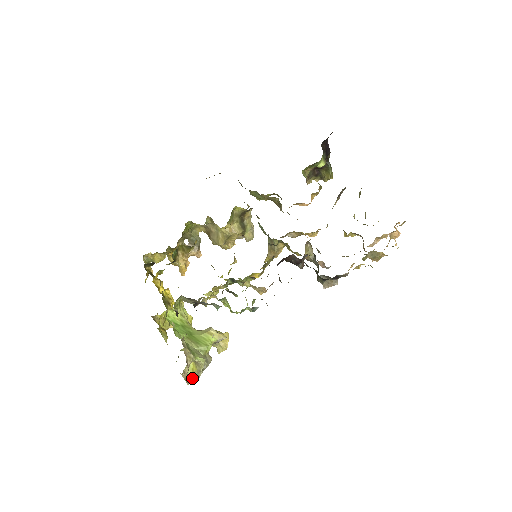
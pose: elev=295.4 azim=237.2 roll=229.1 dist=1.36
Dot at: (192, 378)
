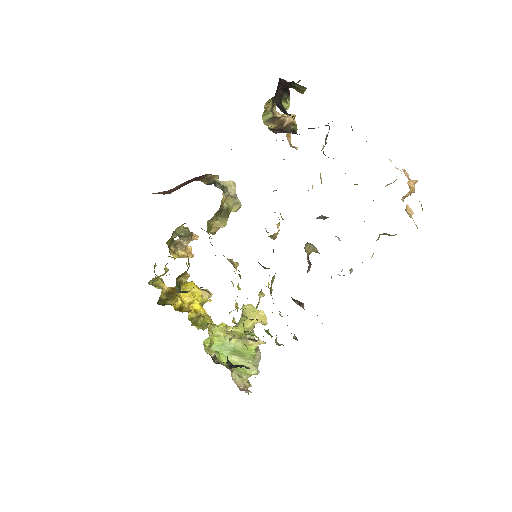
Dot at: occluded
